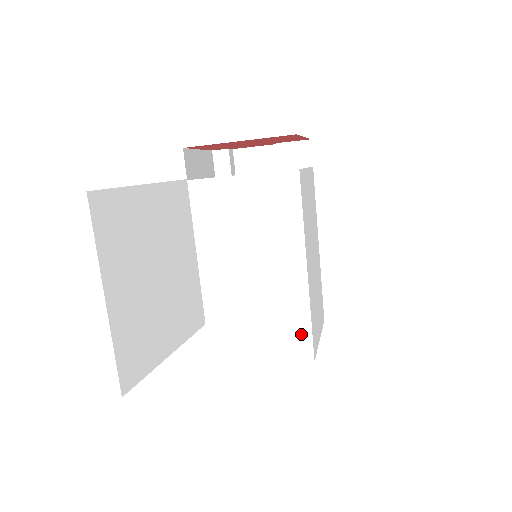
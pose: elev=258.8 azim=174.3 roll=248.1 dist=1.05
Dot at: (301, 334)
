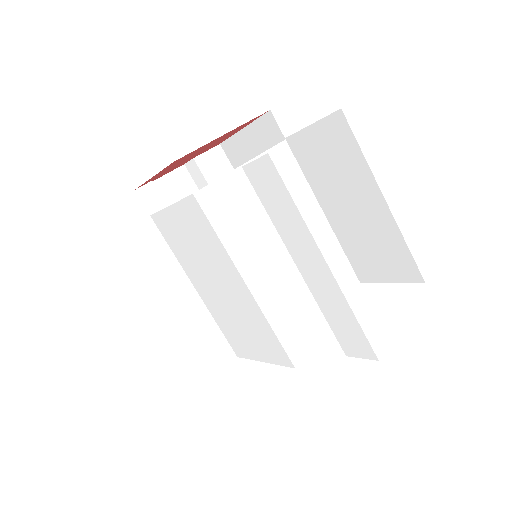
Dot at: (351, 284)
